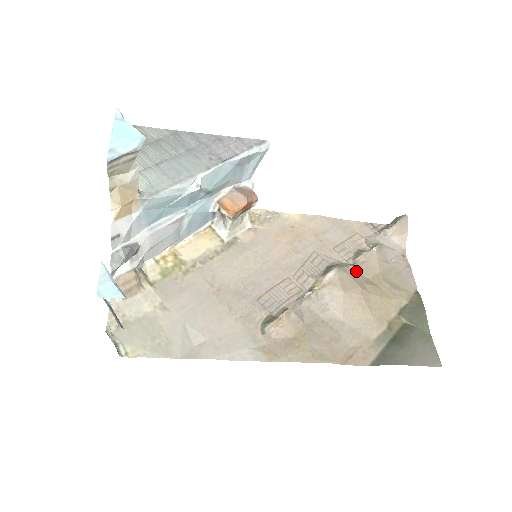
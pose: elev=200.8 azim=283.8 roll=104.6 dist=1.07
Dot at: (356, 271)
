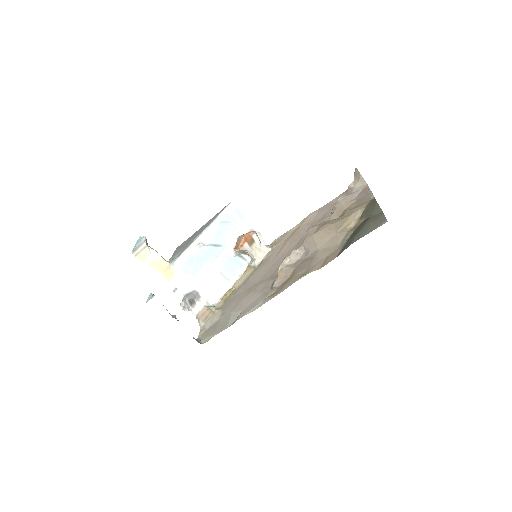
Dot at: (328, 220)
